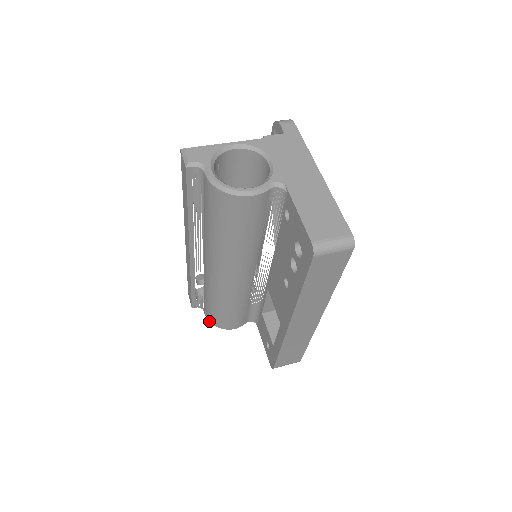
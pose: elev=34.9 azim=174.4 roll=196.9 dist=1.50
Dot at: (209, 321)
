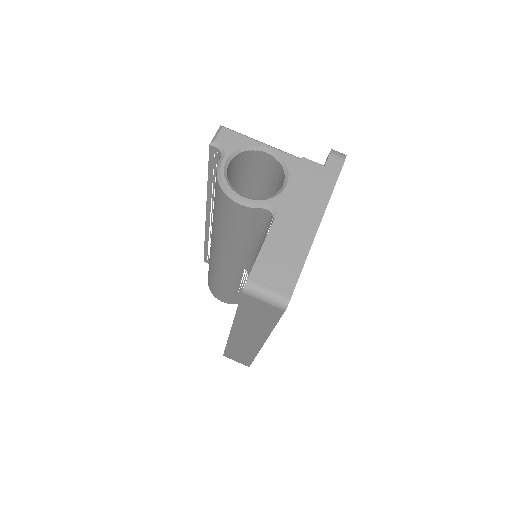
Dot at: occluded
